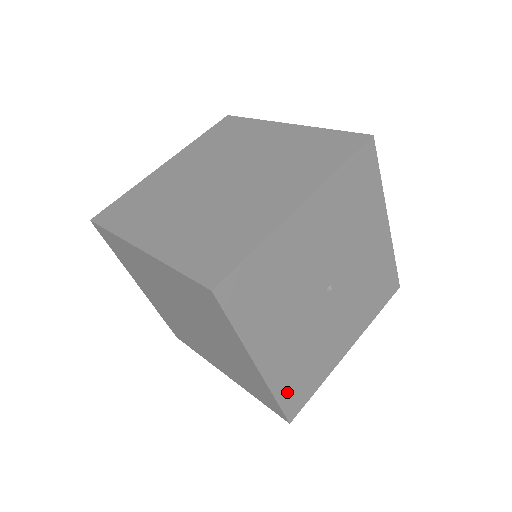
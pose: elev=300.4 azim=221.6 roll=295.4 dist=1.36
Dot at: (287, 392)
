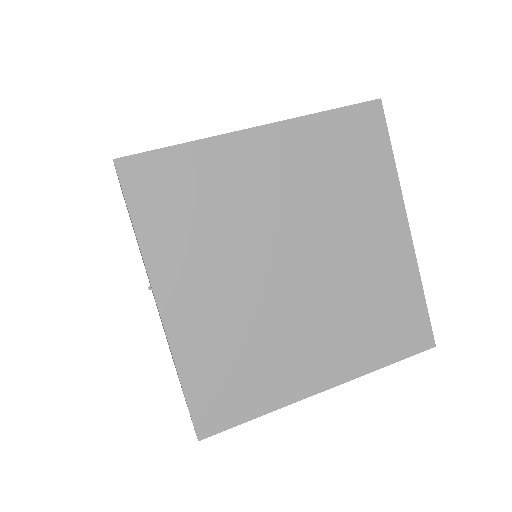
Dot at: occluded
